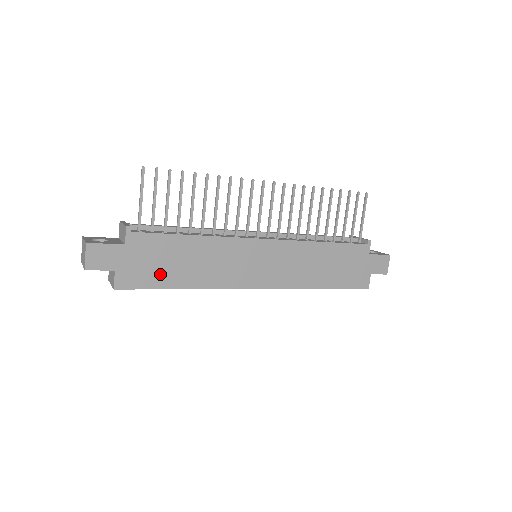
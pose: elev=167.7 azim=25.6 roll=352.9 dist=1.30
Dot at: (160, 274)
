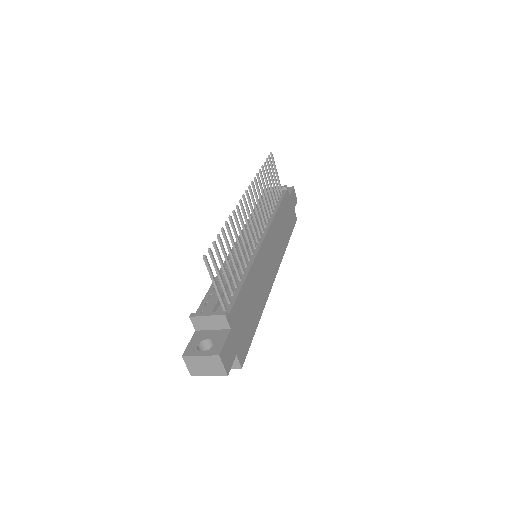
Dot at: (249, 327)
